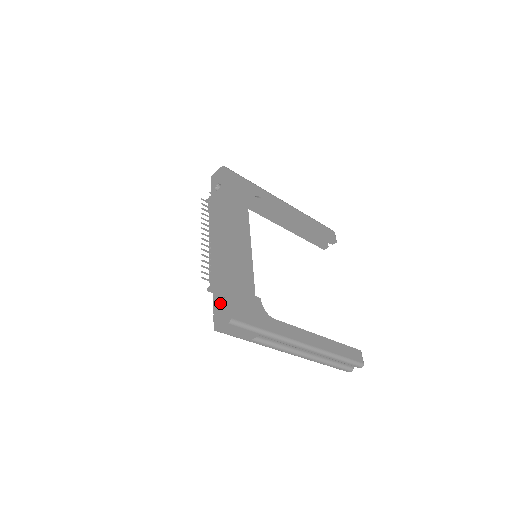
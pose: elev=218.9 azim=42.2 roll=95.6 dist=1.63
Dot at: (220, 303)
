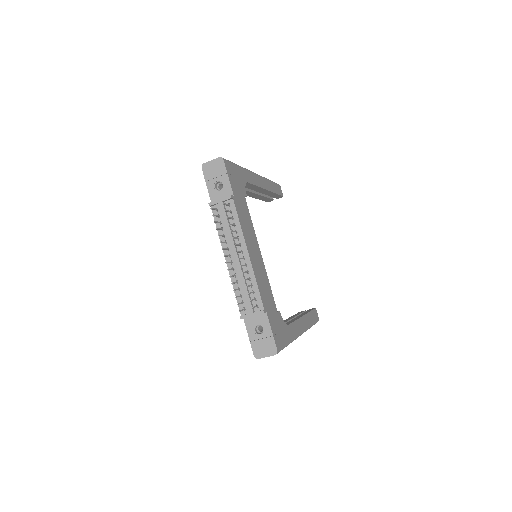
Dot at: (255, 330)
